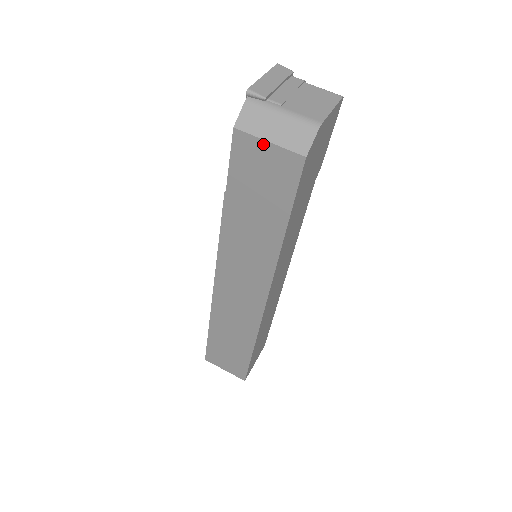
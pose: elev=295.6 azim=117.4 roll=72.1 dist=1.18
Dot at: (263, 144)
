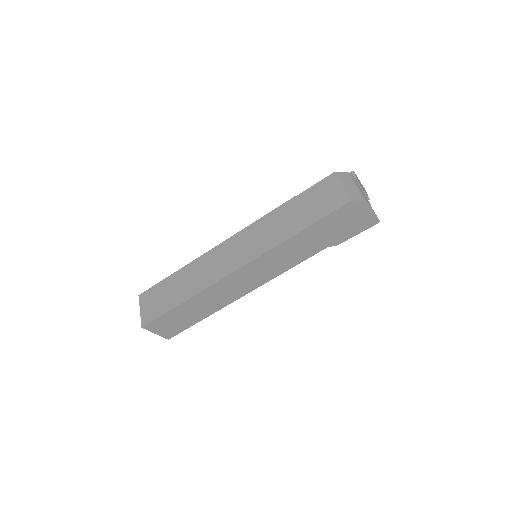
Dot at: (339, 185)
